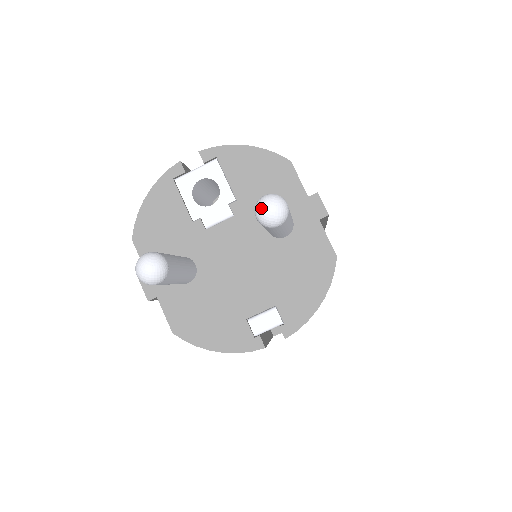
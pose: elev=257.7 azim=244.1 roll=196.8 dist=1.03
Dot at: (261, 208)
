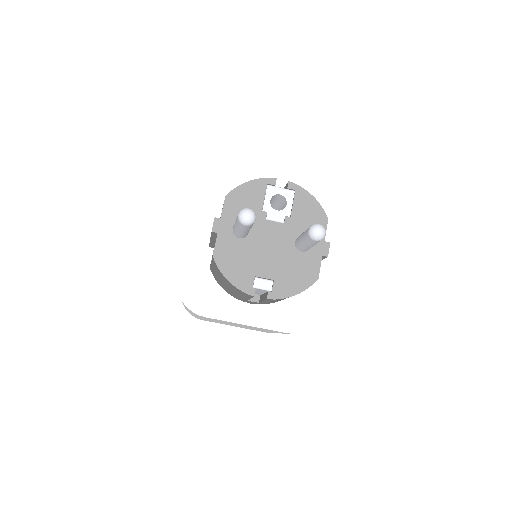
Dot at: (315, 228)
